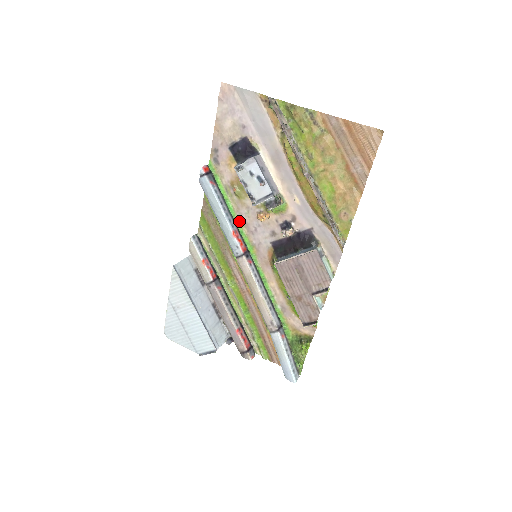
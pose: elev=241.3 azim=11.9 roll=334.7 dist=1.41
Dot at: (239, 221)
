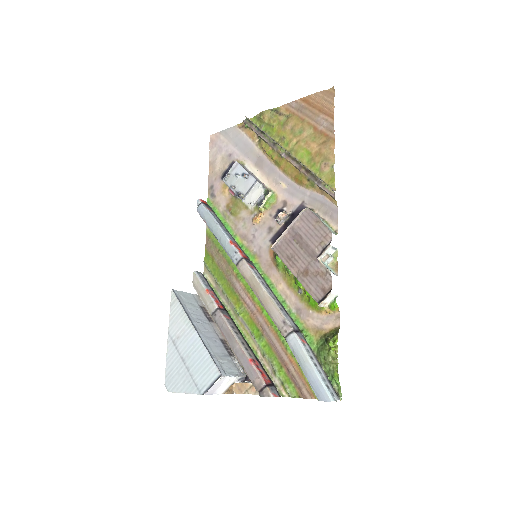
Dot at: (238, 237)
